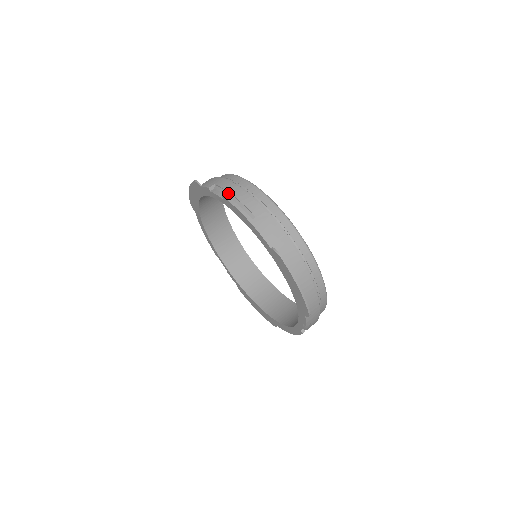
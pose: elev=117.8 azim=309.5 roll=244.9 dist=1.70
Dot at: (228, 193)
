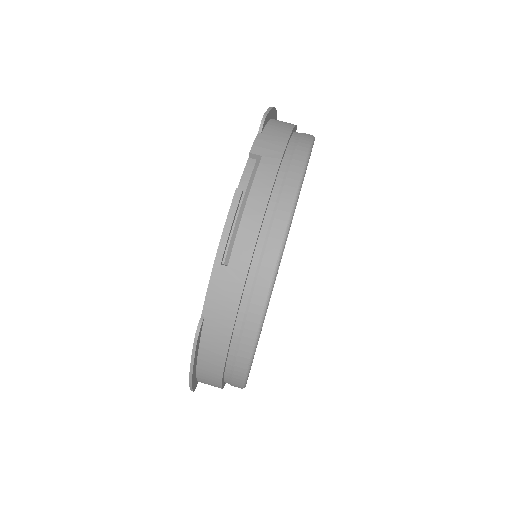
Dot at: (248, 193)
